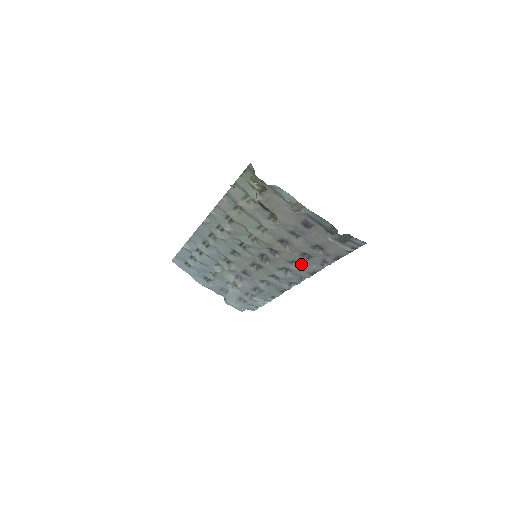
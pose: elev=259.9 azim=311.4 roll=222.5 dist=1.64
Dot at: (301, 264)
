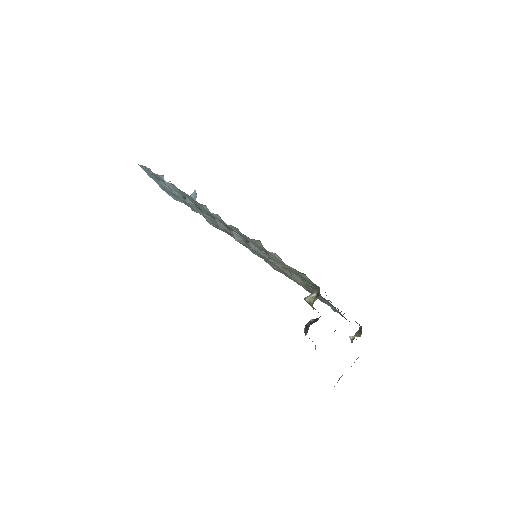
Dot at: occluded
